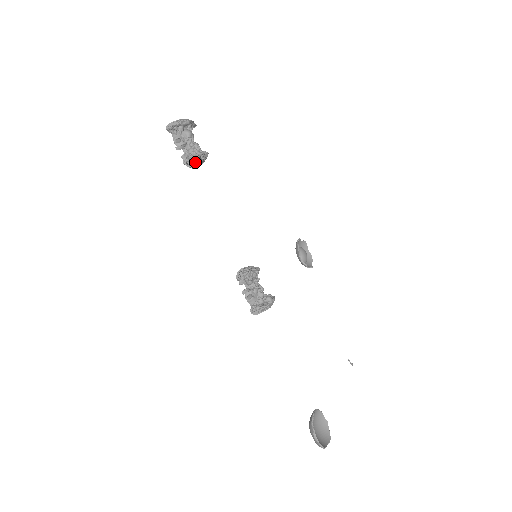
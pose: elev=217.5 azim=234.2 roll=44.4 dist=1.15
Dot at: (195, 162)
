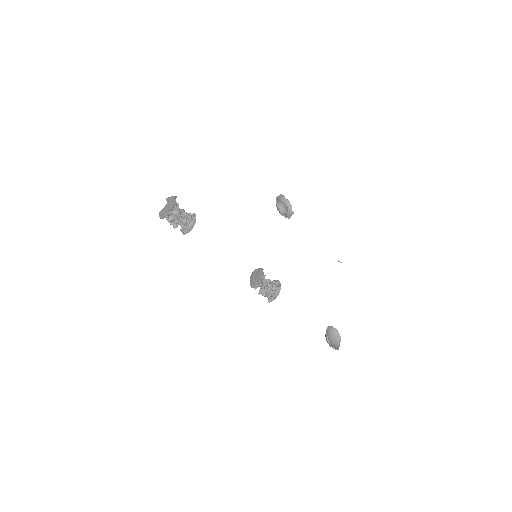
Dot at: (191, 229)
